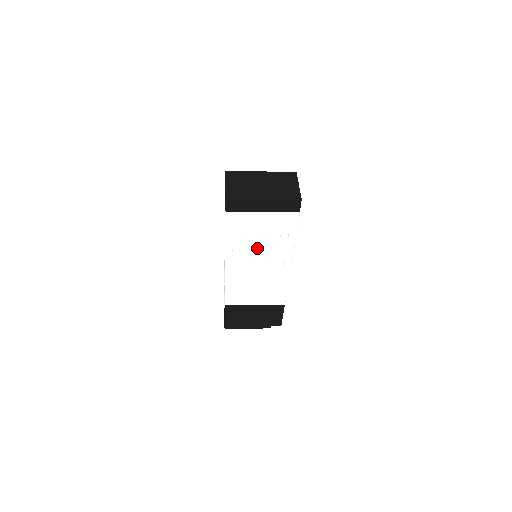
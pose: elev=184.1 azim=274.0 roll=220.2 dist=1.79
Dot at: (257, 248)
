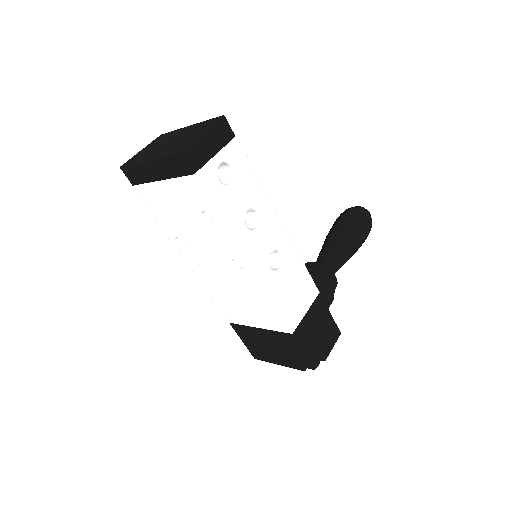
Dot at: (196, 238)
